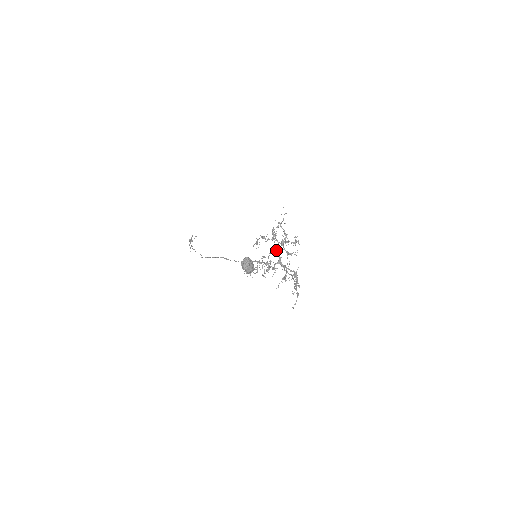
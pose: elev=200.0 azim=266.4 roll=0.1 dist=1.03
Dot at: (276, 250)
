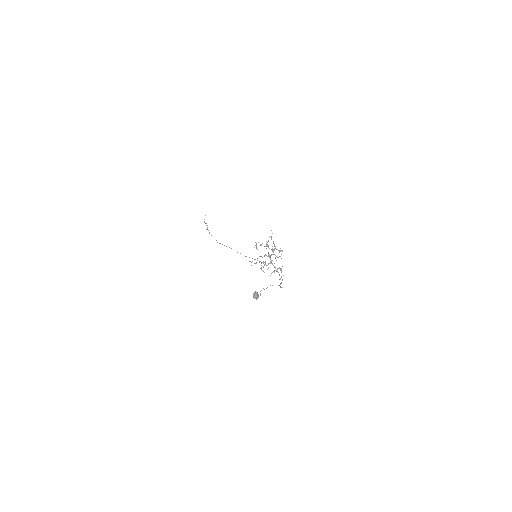
Dot at: (269, 256)
